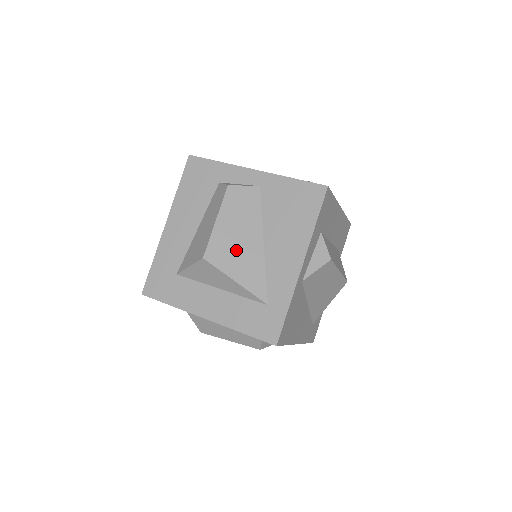
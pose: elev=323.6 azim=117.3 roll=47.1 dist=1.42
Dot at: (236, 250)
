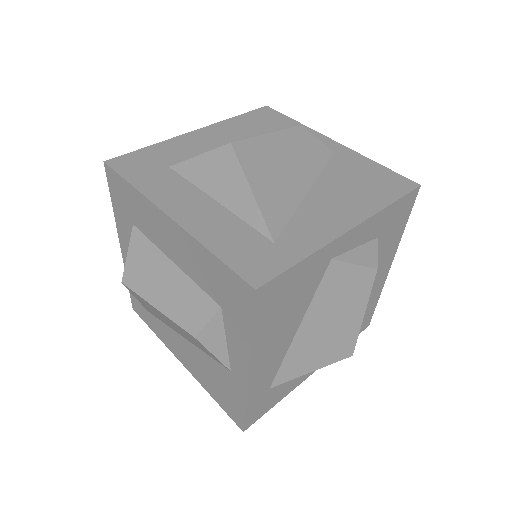
Dot at: (274, 169)
